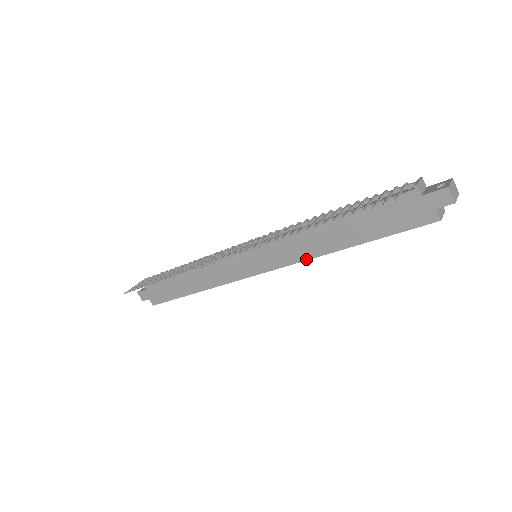
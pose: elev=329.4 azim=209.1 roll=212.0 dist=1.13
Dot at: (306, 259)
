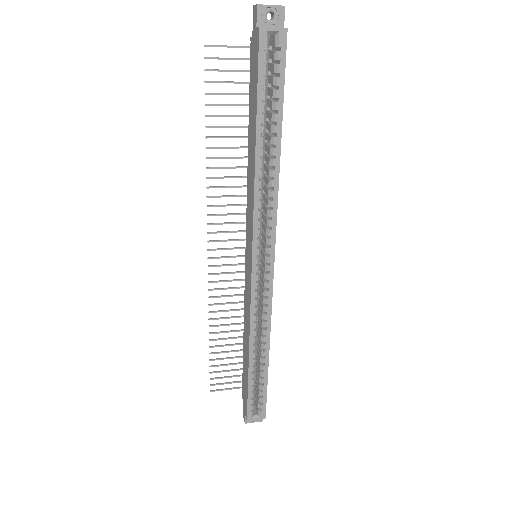
Dot at: (253, 201)
